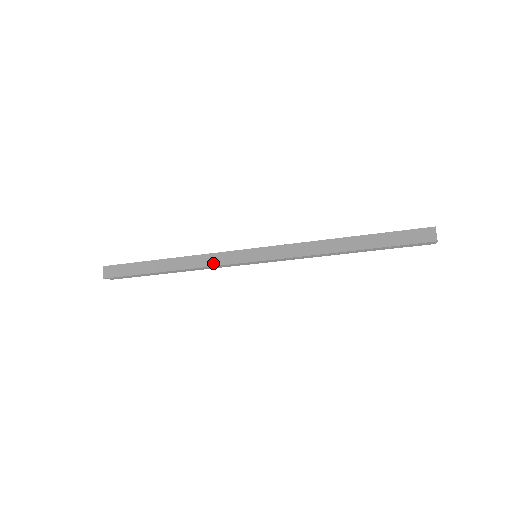
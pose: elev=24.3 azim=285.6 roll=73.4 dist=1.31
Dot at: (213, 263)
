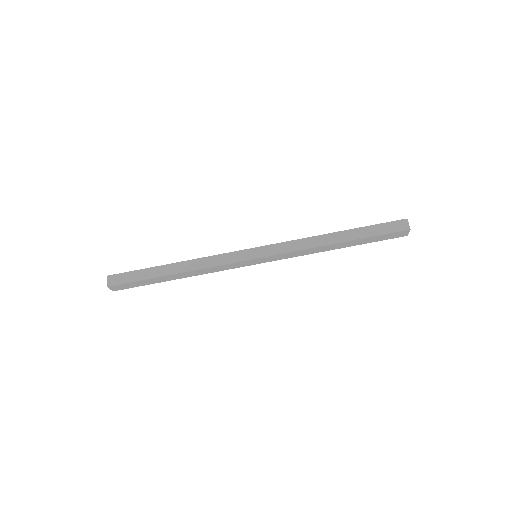
Dot at: (217, 263)
